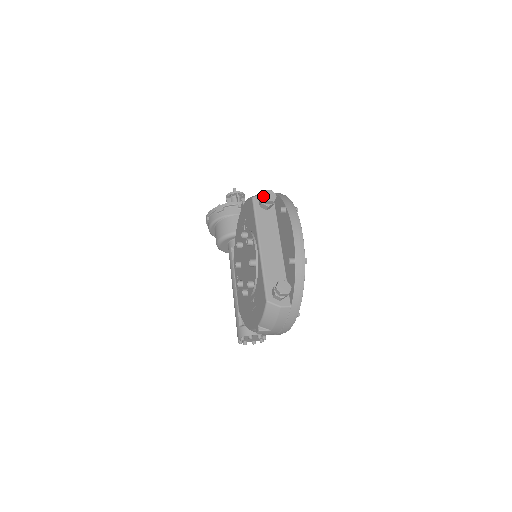
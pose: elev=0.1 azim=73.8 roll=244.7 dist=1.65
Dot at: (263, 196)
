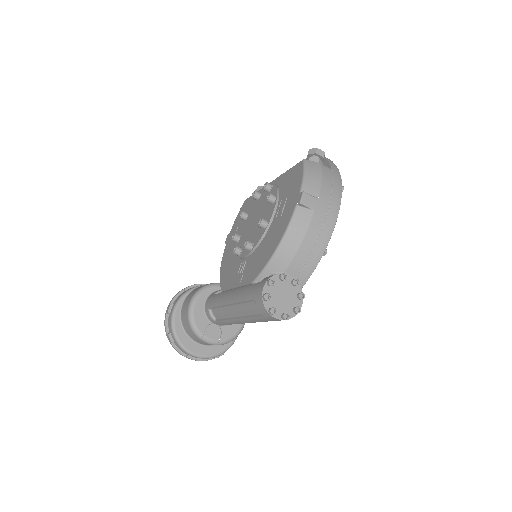
Dot at: (258, 186)
